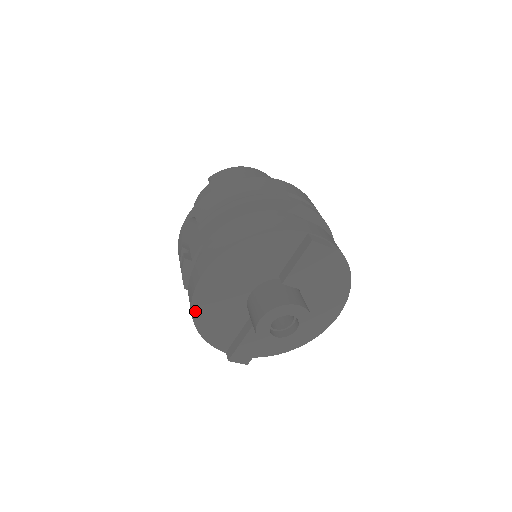
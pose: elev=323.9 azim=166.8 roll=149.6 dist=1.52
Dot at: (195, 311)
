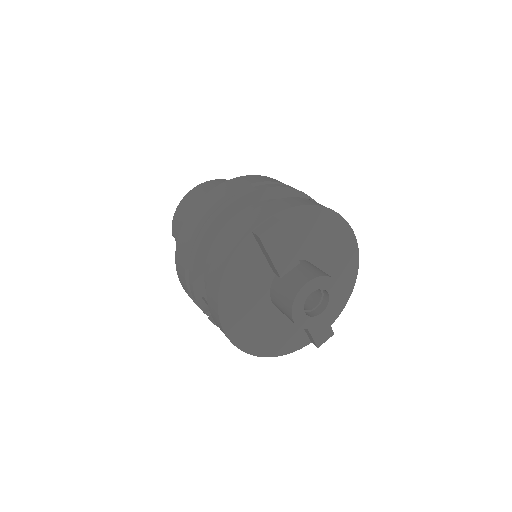
Dot at: (254, 352)
